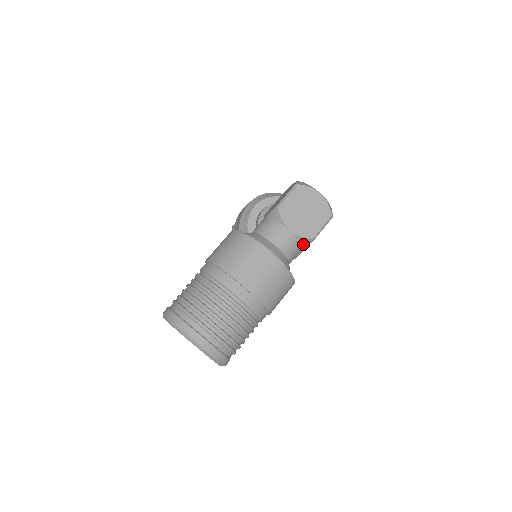
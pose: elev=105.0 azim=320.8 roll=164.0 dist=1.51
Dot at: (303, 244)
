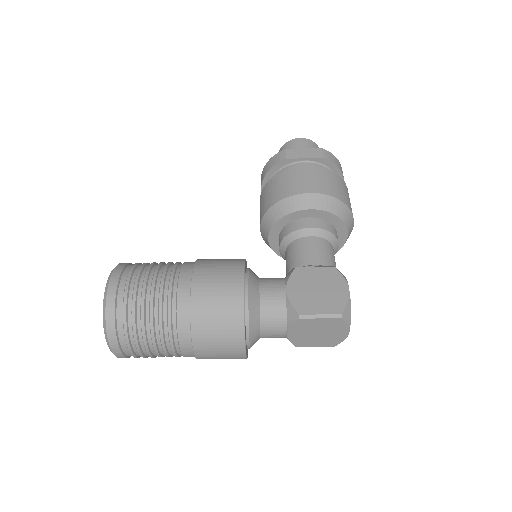
Dot at: occluded
